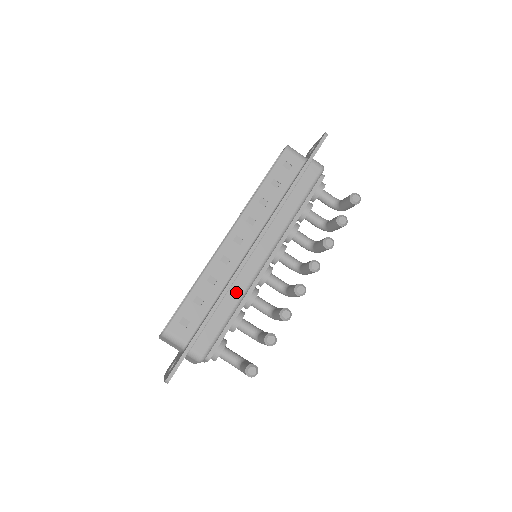
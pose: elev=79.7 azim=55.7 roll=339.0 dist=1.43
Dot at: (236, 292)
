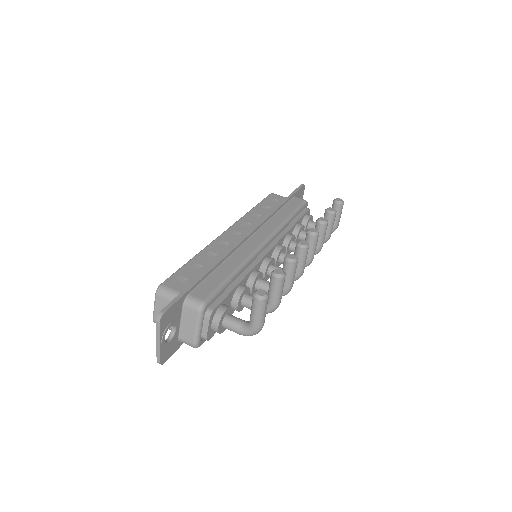
Dot at: (237, 259)
